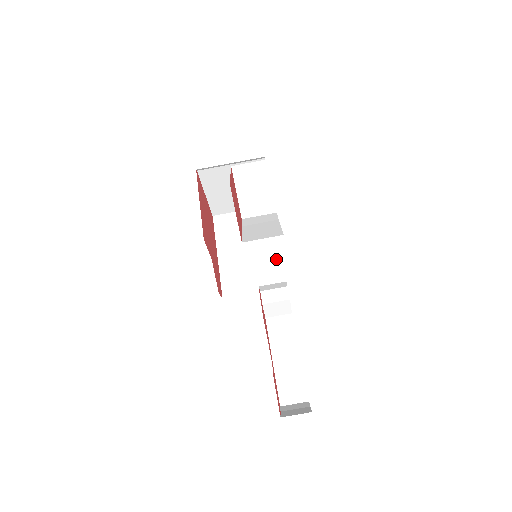
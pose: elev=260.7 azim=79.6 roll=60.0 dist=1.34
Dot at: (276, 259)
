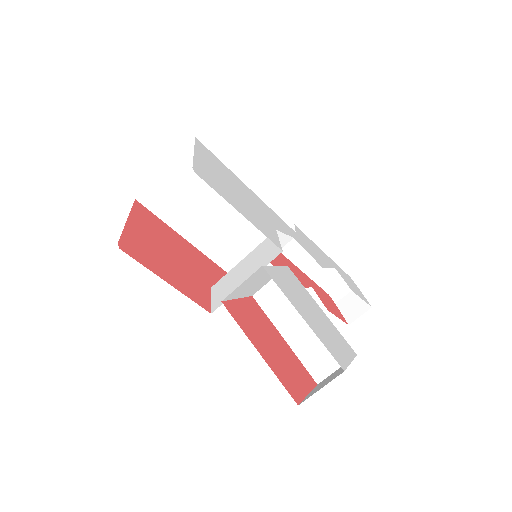
Dot at: occluded
